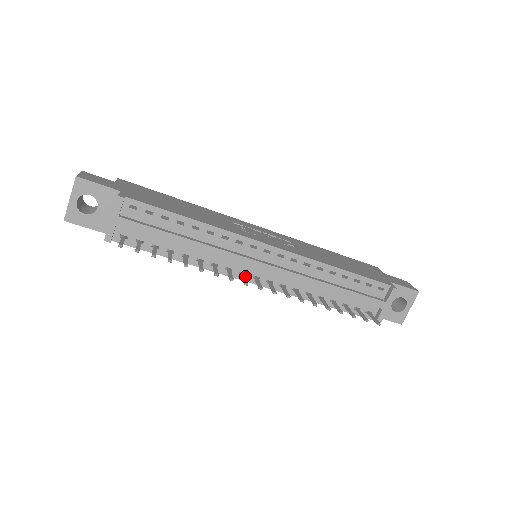
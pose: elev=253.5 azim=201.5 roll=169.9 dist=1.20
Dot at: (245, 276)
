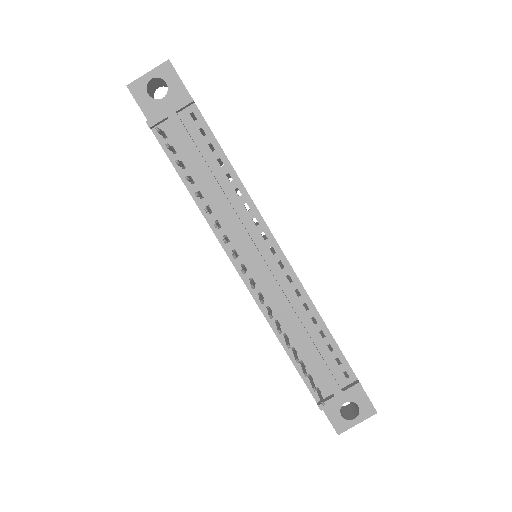
Dot at: occluded
